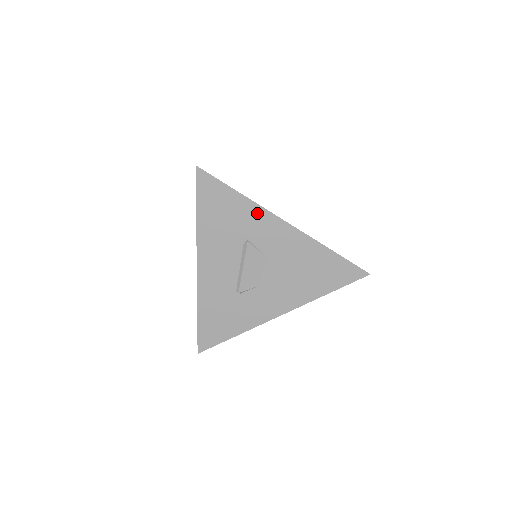
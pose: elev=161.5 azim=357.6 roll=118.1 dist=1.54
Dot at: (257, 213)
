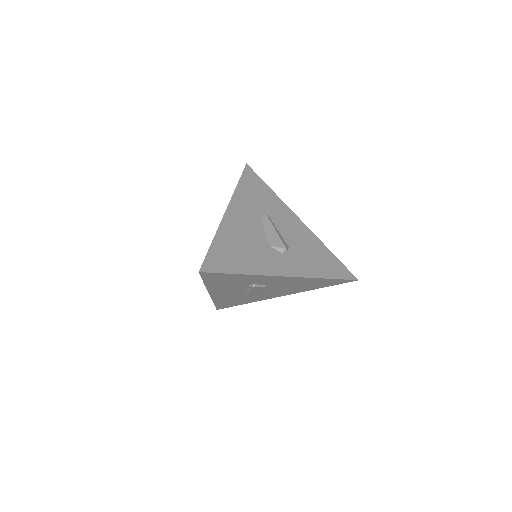
Dot at: (261, 277)
